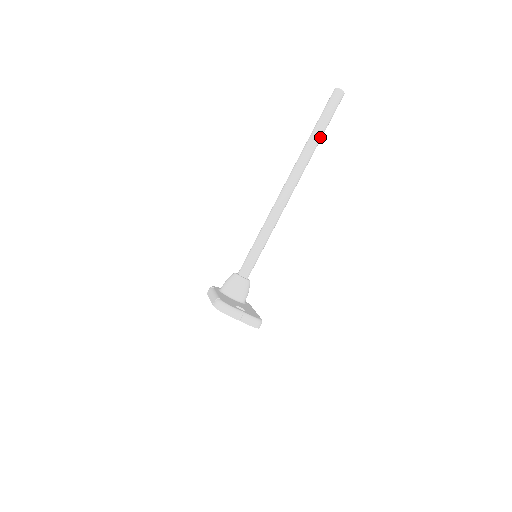
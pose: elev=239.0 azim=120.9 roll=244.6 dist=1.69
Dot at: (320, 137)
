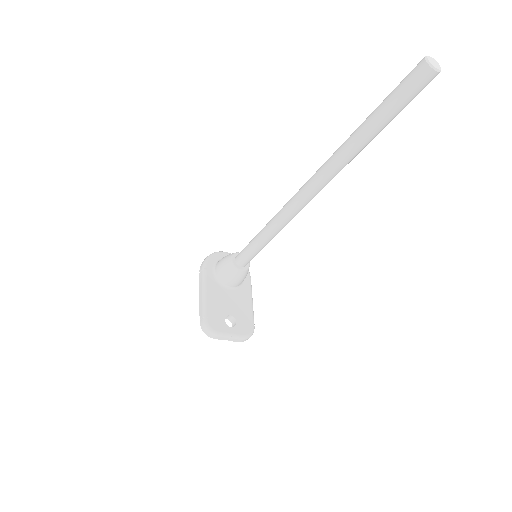
Dot at: (372, 138)
